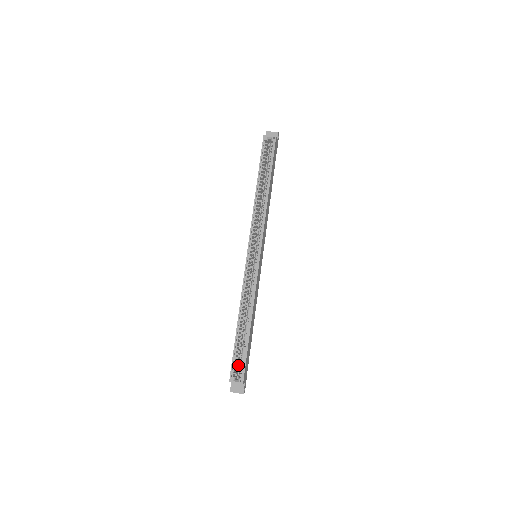
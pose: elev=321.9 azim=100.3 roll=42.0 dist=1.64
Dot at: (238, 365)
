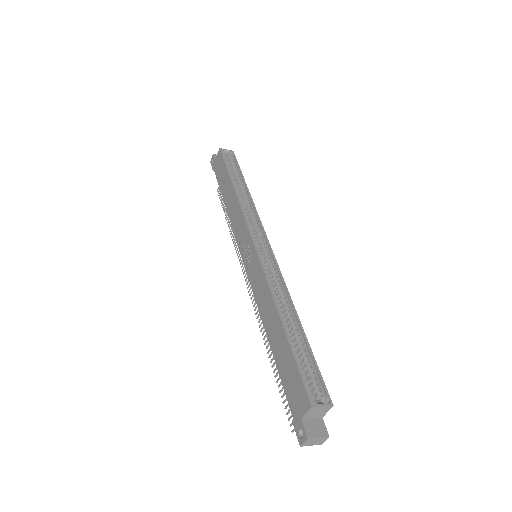
Dot at: occluded
